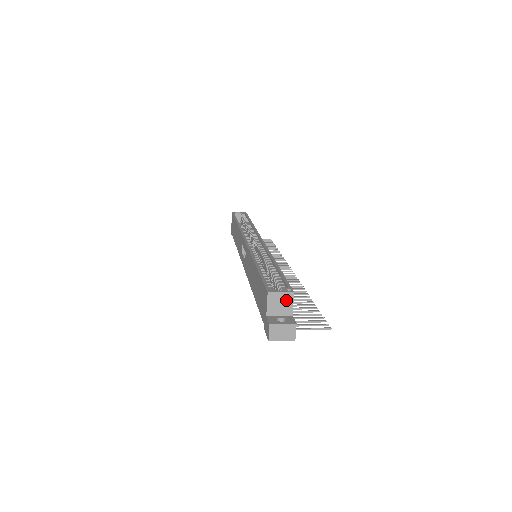
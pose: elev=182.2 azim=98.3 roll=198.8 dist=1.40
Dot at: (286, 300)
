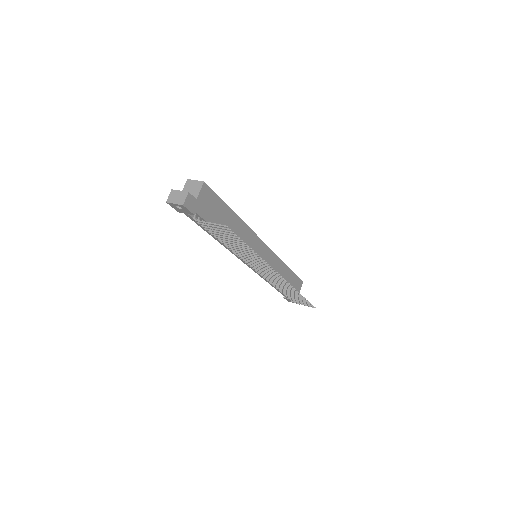
Dot at: (197, 187)
